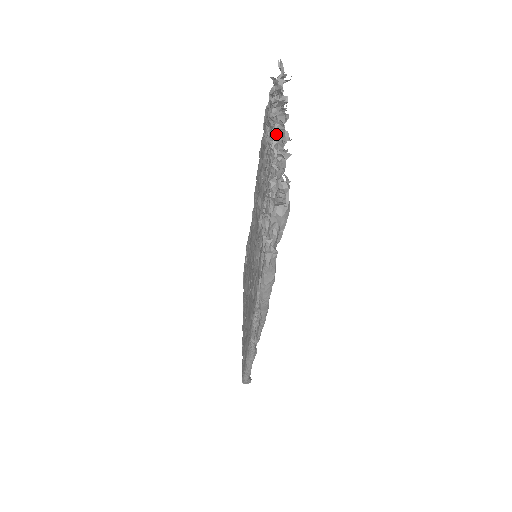
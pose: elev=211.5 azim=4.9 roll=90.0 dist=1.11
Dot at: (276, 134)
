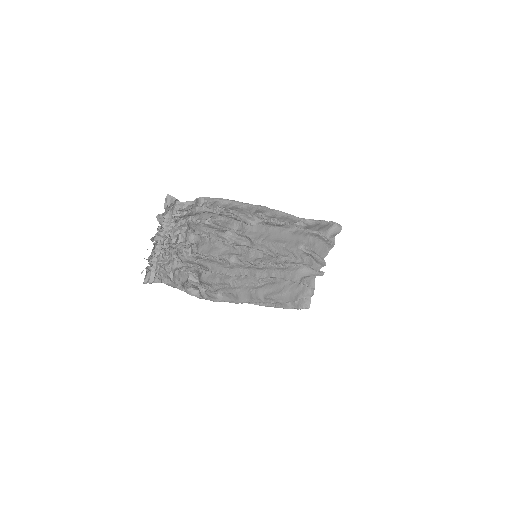
Dot at: (165, 242)
